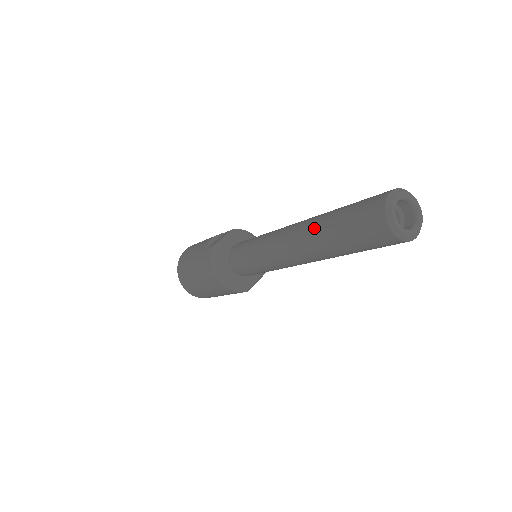
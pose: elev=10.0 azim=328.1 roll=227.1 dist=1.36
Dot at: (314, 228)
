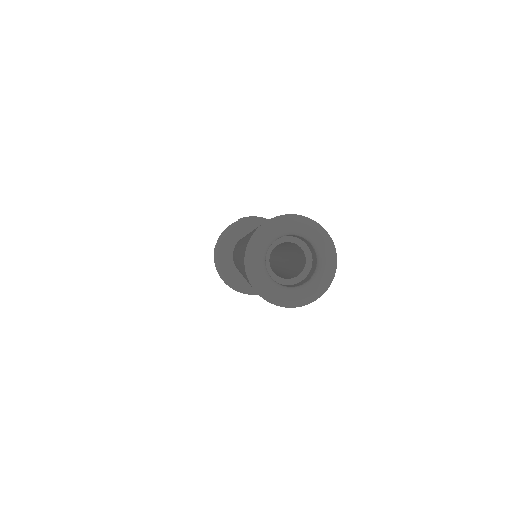
Dot at: (238, 255)
